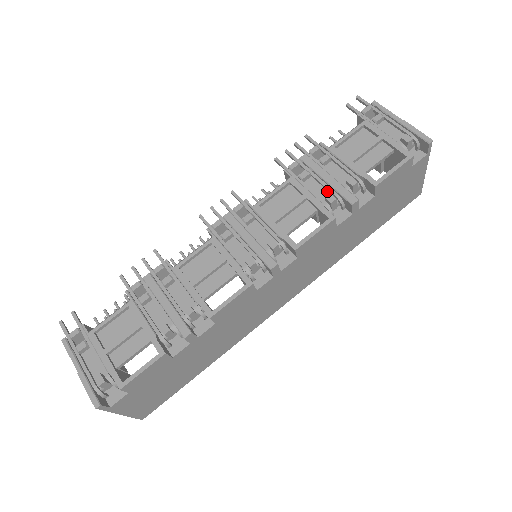
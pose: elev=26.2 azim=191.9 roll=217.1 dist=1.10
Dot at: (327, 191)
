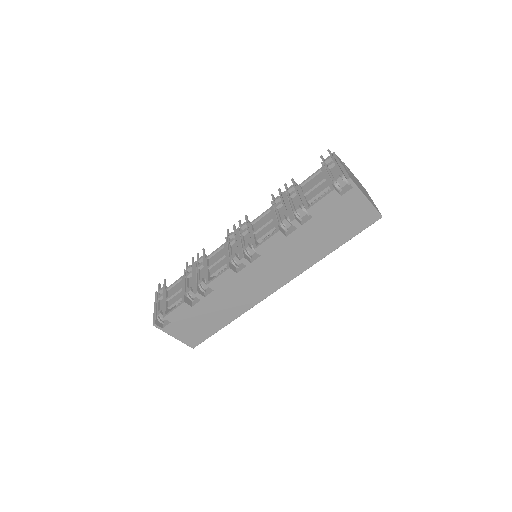
Dot at: (286, 214)
